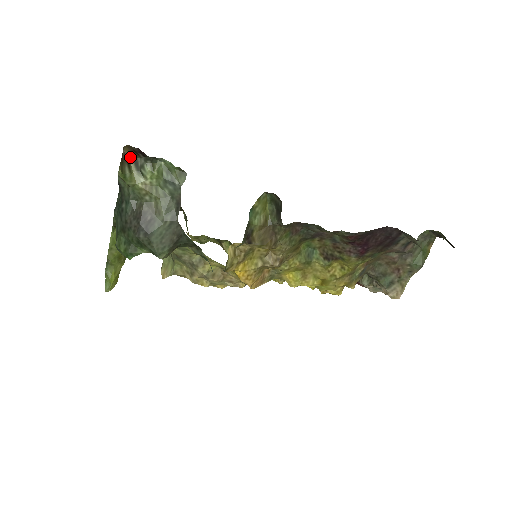
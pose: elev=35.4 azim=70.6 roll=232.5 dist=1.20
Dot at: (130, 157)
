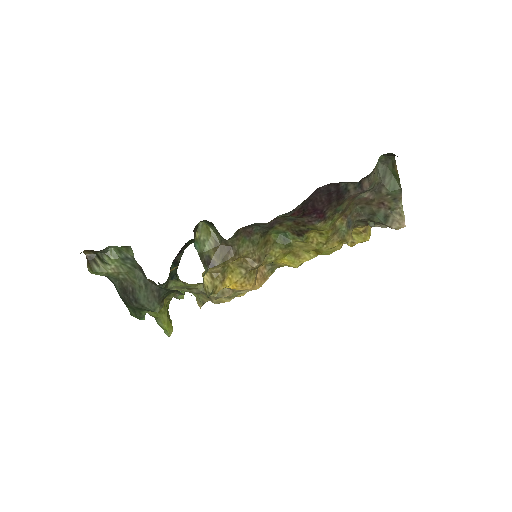
Dot at: (93, 256)
